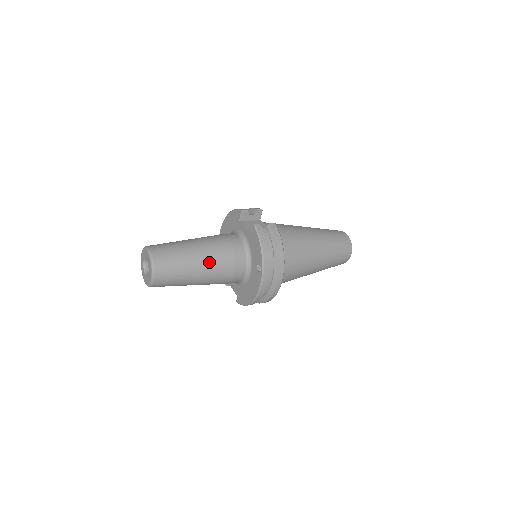
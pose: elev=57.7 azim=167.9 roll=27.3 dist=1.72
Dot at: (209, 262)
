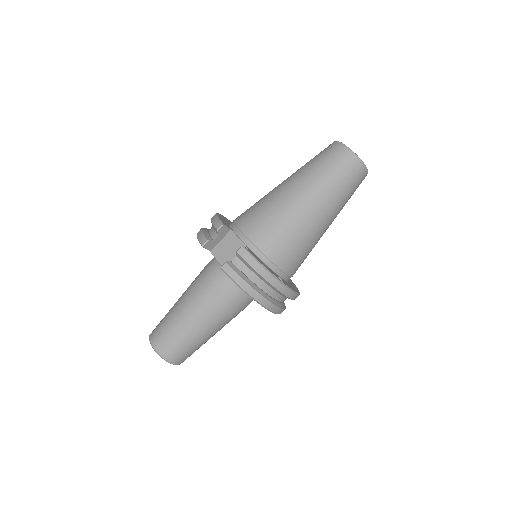
Dot at: (210, 321)
